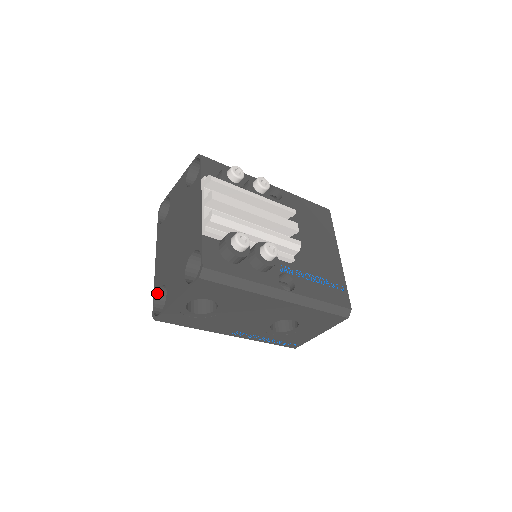
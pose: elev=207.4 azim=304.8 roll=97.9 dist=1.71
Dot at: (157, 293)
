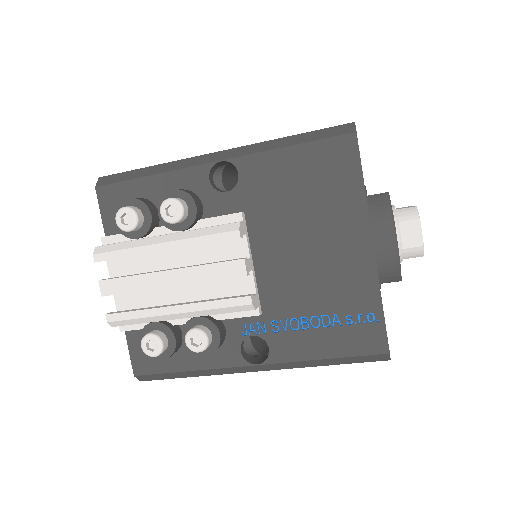
Dot at: occluded
